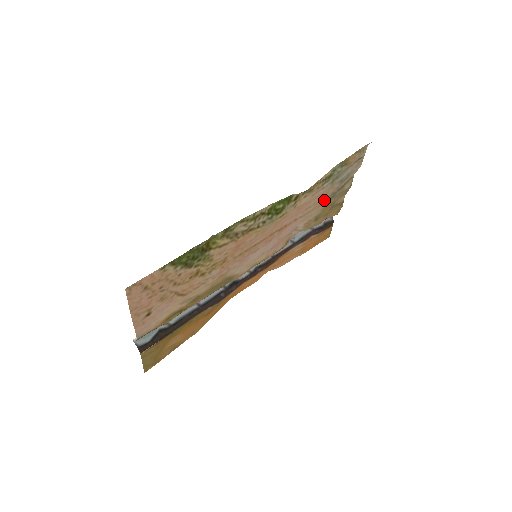
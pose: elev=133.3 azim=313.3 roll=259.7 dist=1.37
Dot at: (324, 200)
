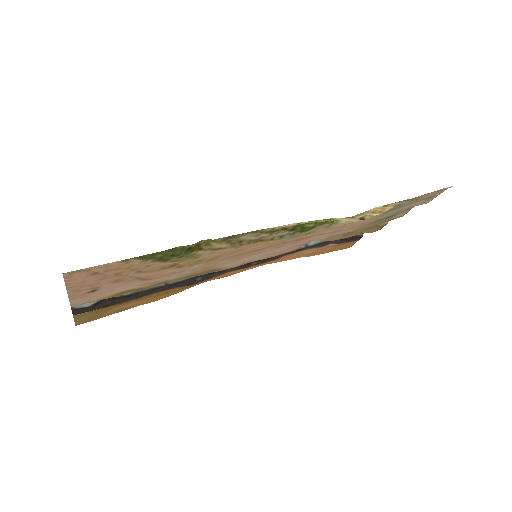
Dot at: (365, 223)
